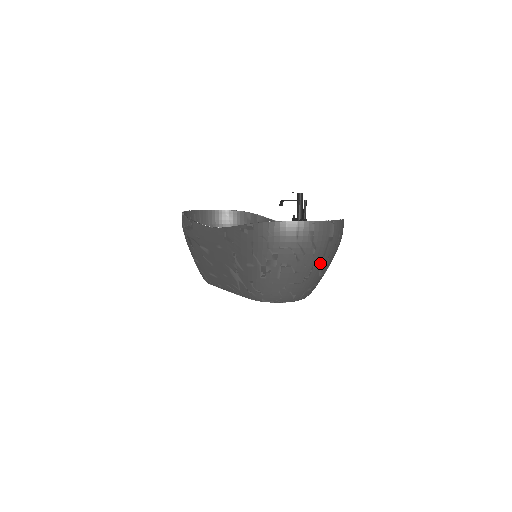
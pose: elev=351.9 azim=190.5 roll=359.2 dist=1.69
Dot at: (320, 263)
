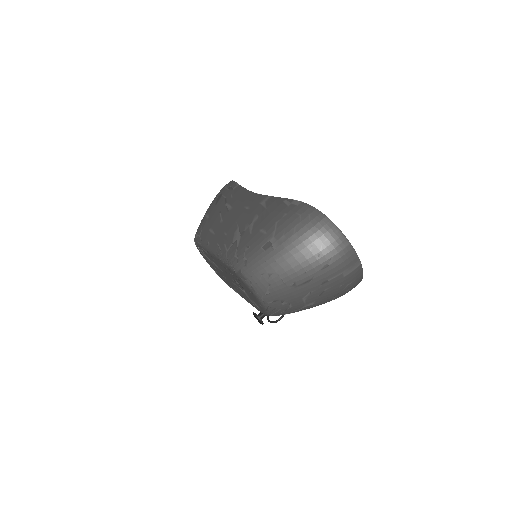
Dot at: (317, 285)
